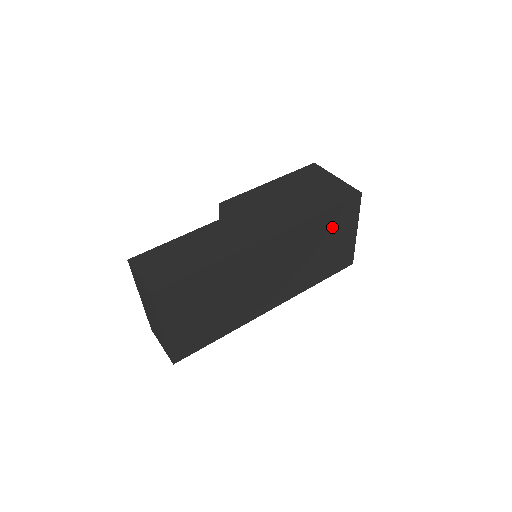
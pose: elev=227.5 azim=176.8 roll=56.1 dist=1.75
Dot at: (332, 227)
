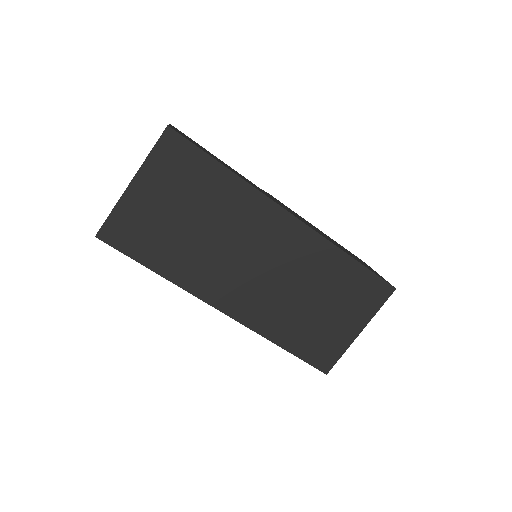
Dot at: (346, 291)
